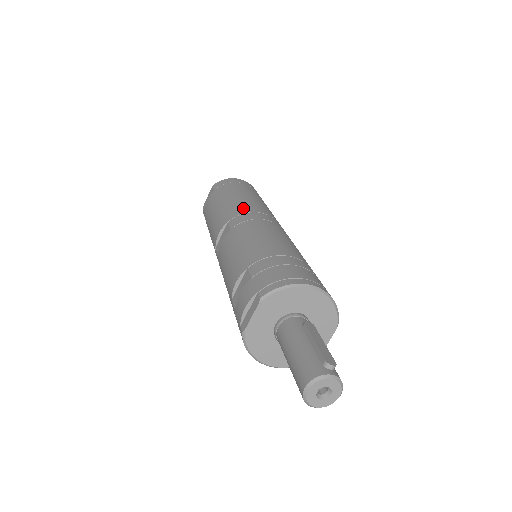
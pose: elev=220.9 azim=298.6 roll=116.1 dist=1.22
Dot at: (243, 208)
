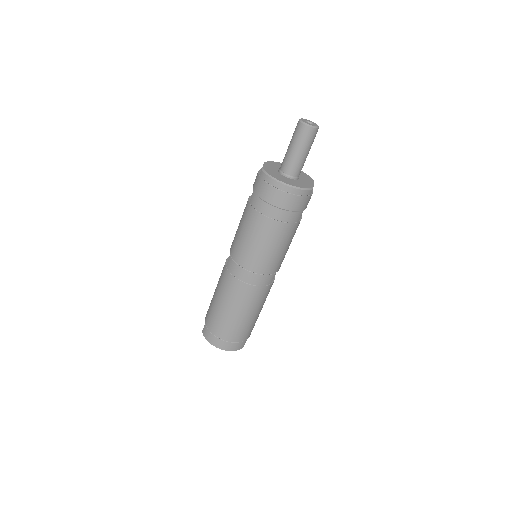
Dot at: occluded
